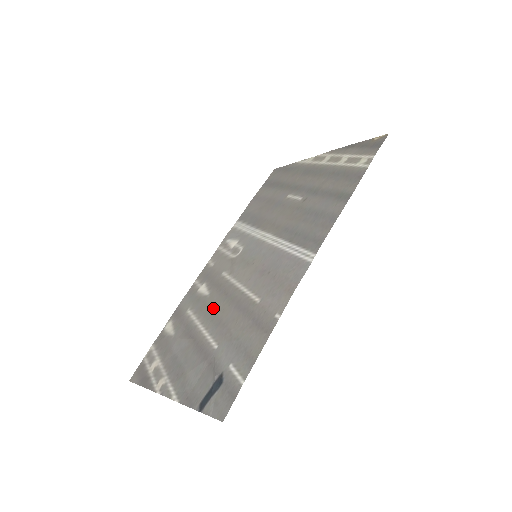
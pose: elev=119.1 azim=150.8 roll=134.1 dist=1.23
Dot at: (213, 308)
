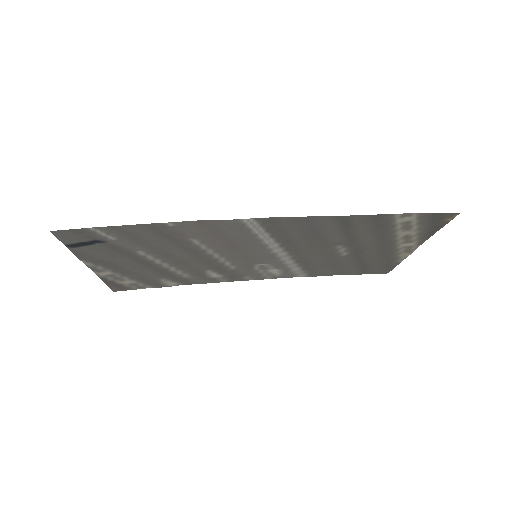
Dot at: (188, 263)
